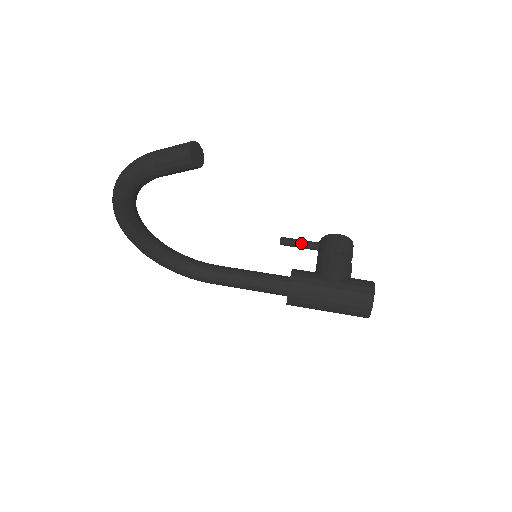
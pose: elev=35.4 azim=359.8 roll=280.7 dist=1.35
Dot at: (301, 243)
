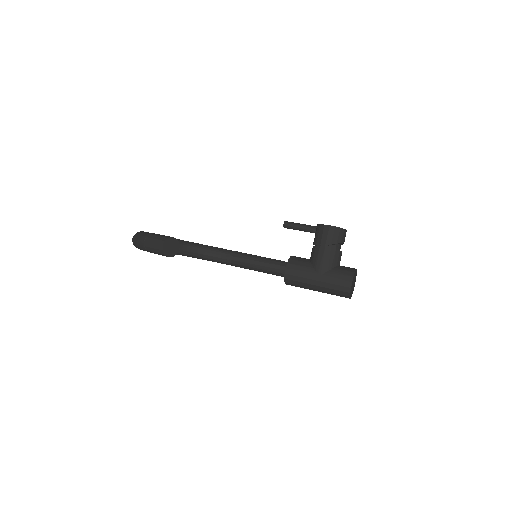
Dot at: (300, 228)
